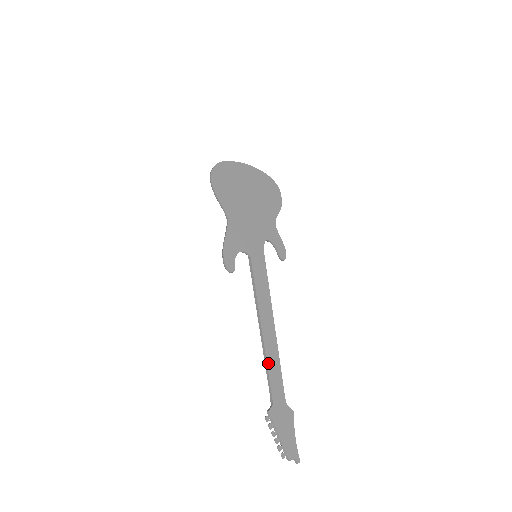
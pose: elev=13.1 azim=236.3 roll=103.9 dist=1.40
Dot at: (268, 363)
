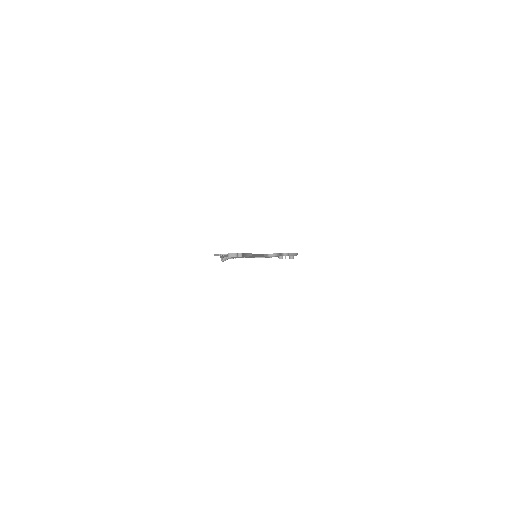
Dot at: occluded
